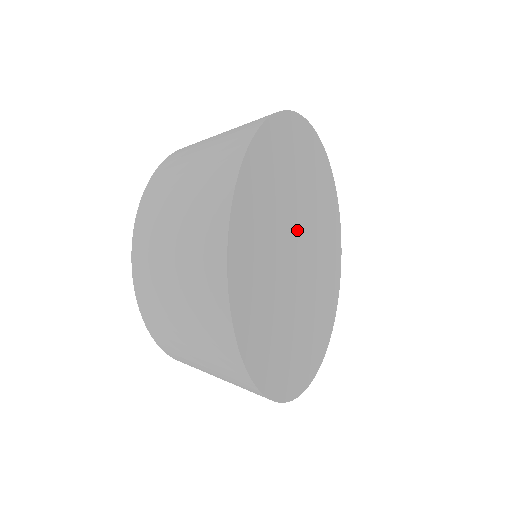
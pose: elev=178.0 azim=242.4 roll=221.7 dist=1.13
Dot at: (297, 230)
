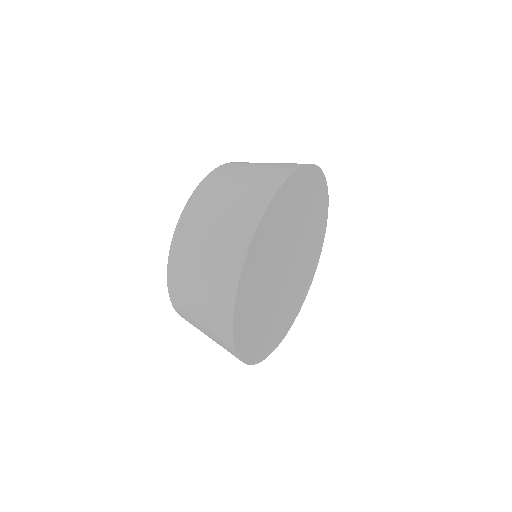
Dot at: (281, 264)
